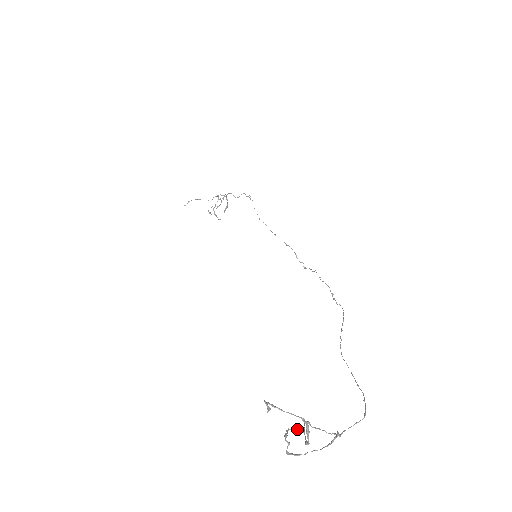
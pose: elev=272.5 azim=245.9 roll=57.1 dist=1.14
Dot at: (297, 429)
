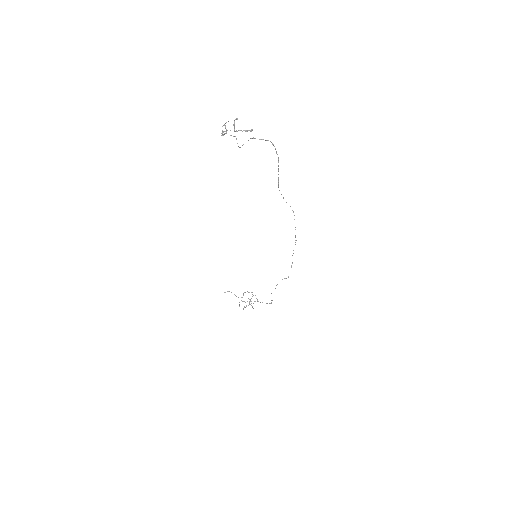
Dot at: occluded
